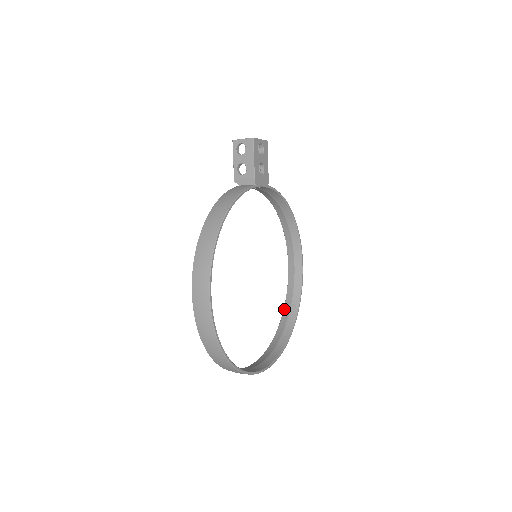
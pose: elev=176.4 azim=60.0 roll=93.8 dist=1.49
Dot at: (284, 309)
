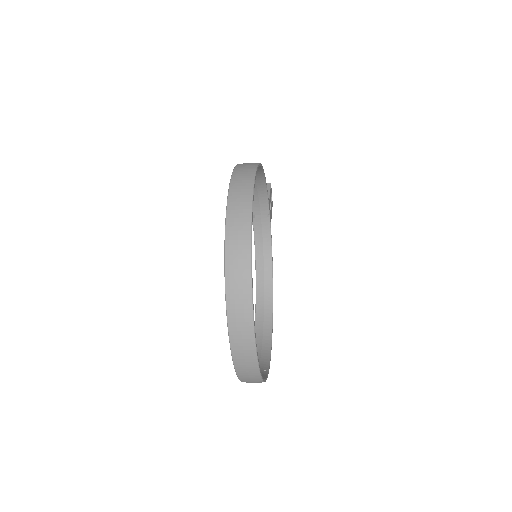
Dot at: occluded
